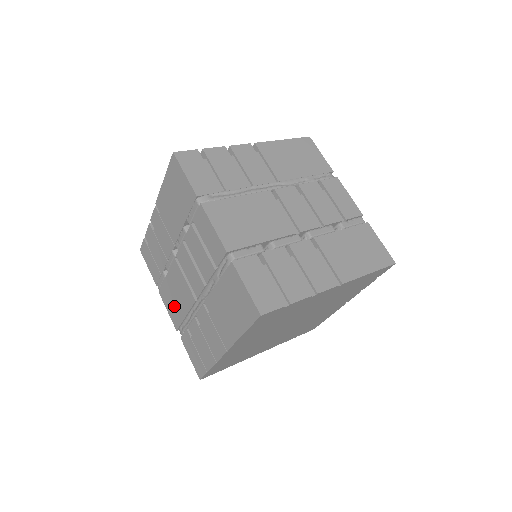
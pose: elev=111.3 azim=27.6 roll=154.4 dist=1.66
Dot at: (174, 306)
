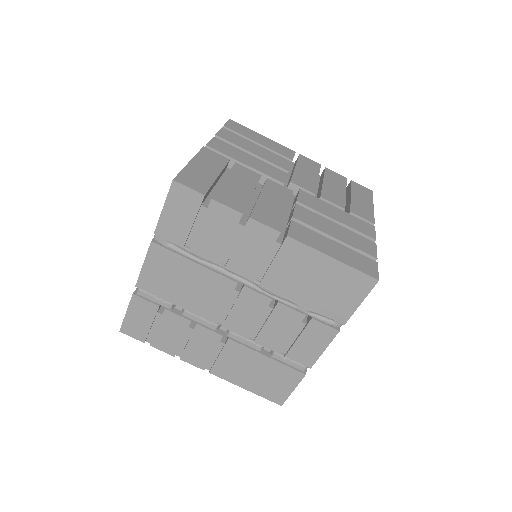
Dot at: occluded
